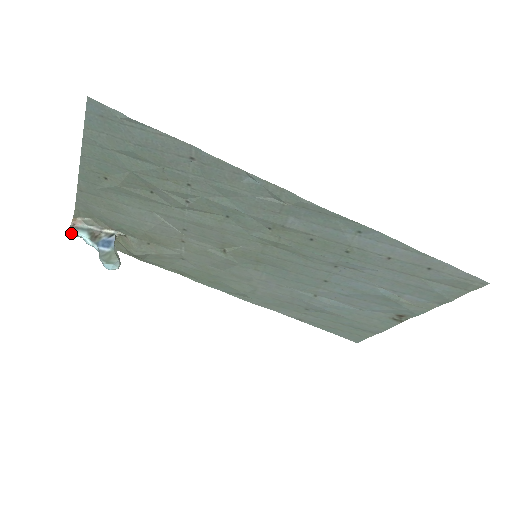
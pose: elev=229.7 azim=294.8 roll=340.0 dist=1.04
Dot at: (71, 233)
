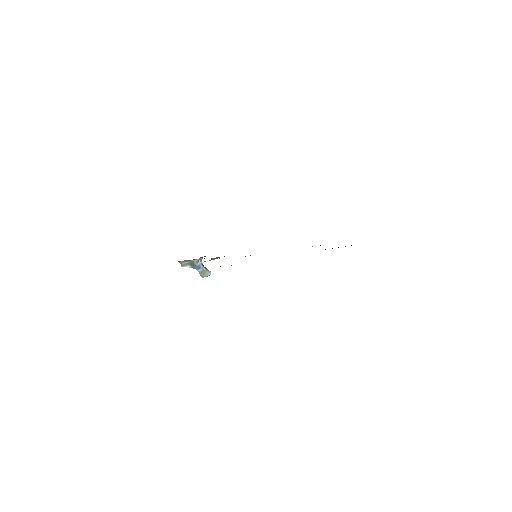
Dot at: occluded
